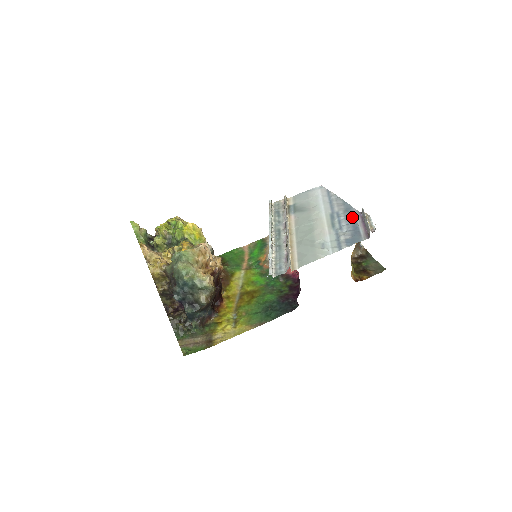
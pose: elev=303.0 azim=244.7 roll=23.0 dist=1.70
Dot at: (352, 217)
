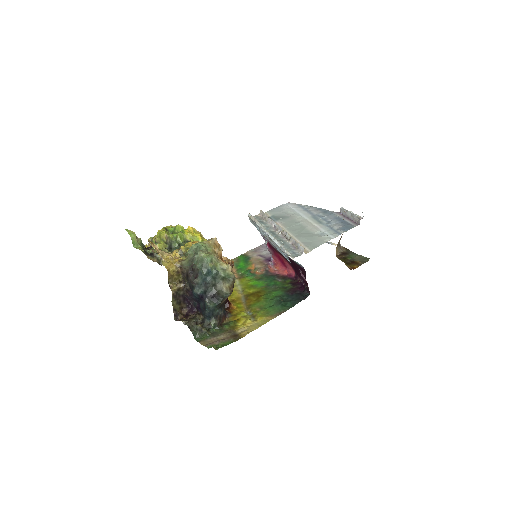
Dot at: (334, 215)
